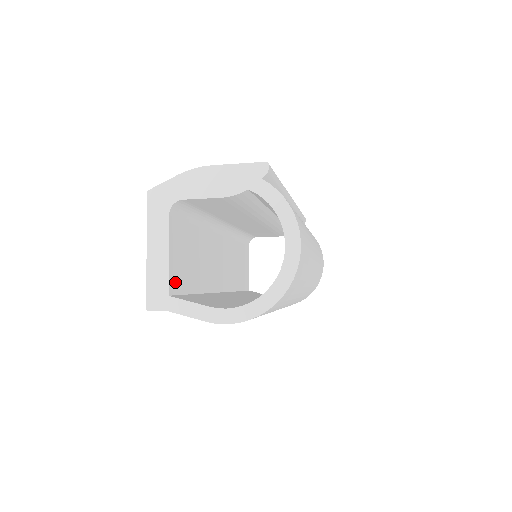
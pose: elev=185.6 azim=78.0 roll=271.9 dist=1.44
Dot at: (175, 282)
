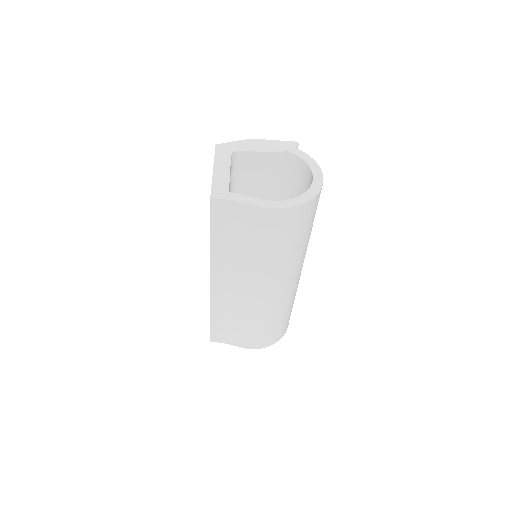
Dot at: occluded
